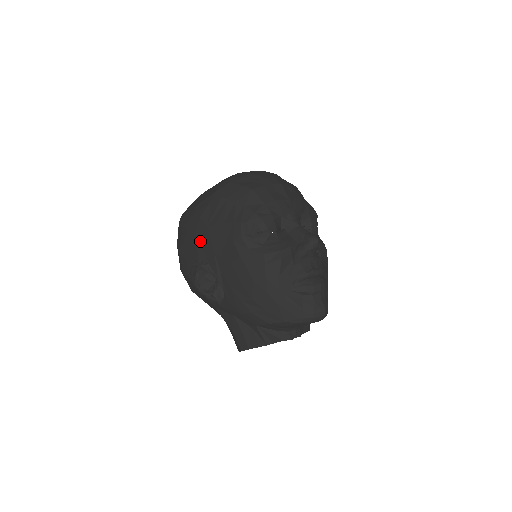
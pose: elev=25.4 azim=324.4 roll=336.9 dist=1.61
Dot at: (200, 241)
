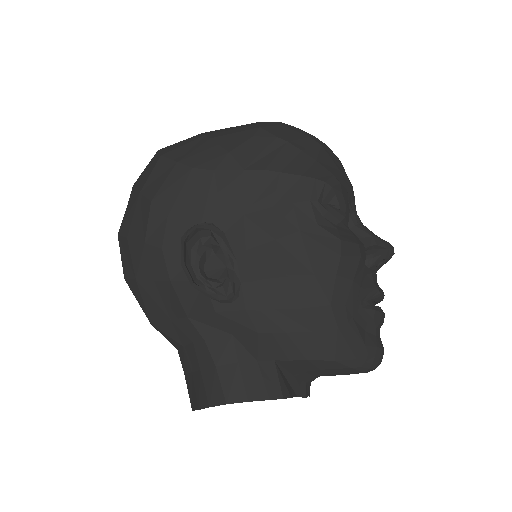
Dot at: (218, 190)
